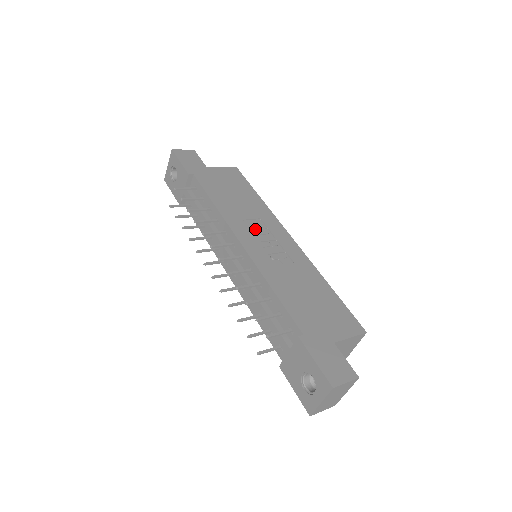
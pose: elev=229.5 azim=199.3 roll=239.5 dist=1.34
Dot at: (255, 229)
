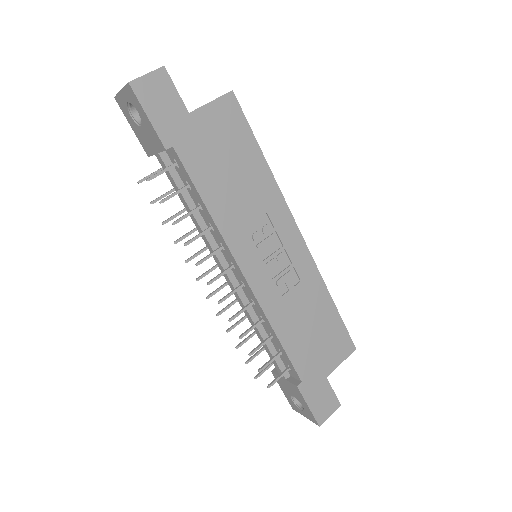
Dot at: (260, 240)
